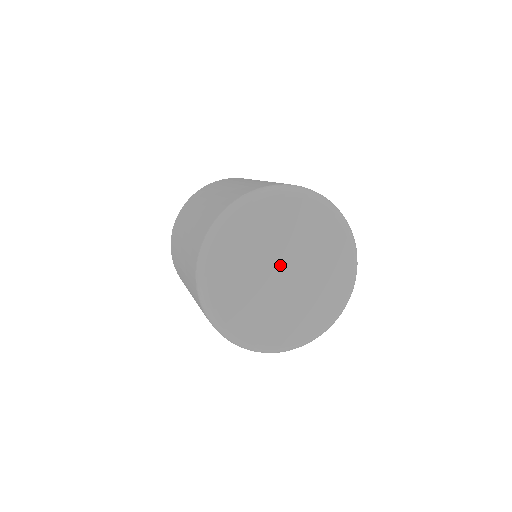
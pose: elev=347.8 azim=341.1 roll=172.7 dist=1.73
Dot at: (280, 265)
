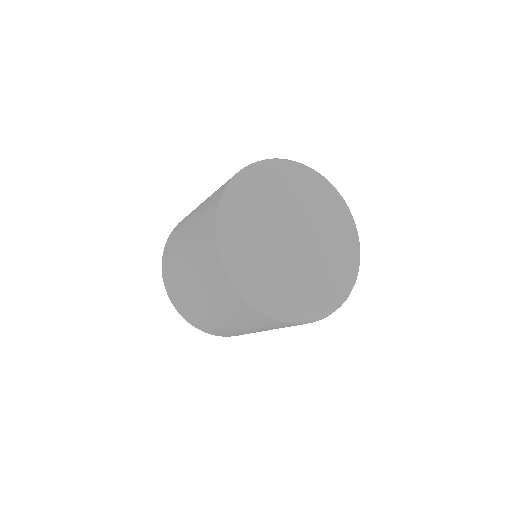
Dot at: (293, 227)
